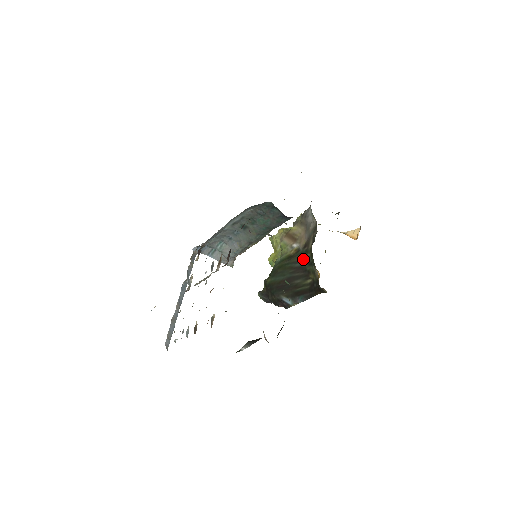
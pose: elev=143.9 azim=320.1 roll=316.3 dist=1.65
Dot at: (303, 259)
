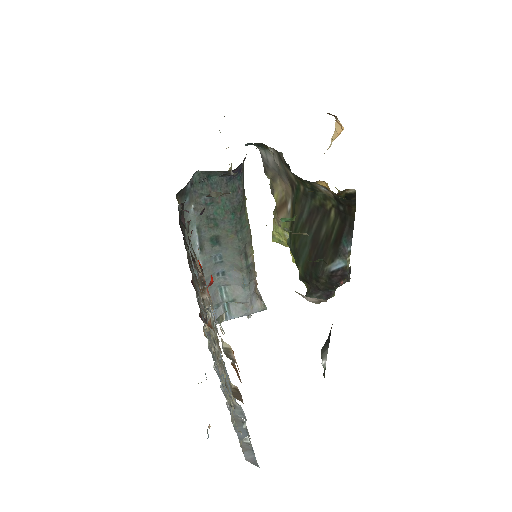
Dot at: (302, 201)
